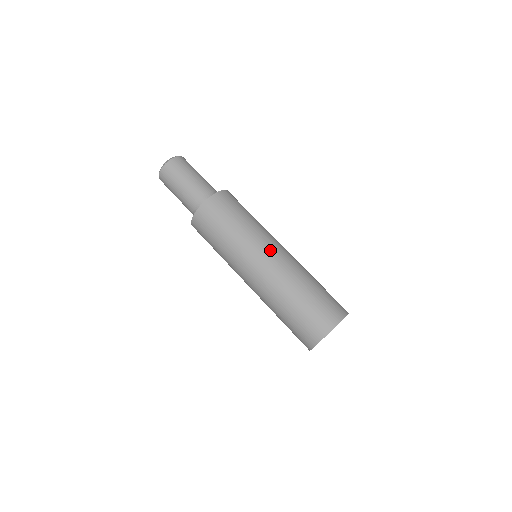
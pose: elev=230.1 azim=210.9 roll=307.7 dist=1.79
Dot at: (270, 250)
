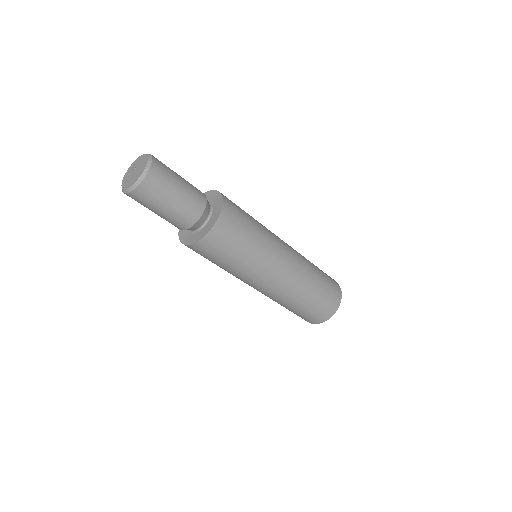
Dot at: (284, 261)
